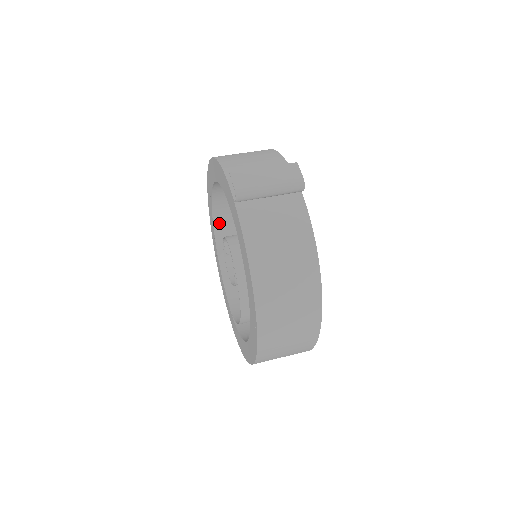
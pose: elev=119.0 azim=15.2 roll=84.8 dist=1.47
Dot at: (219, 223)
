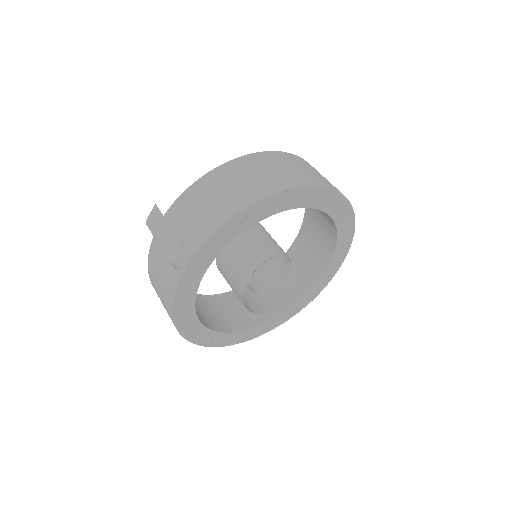
Dot at: occluded
